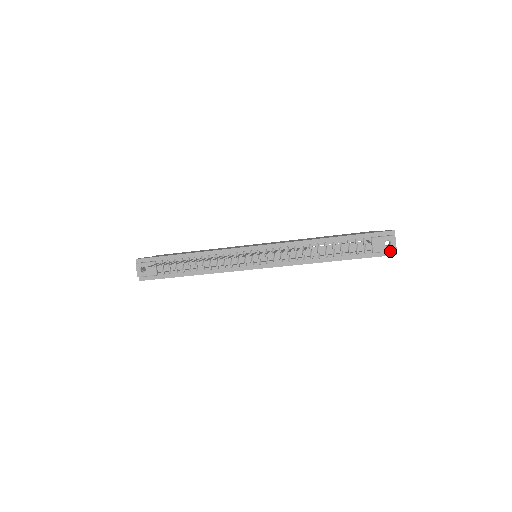
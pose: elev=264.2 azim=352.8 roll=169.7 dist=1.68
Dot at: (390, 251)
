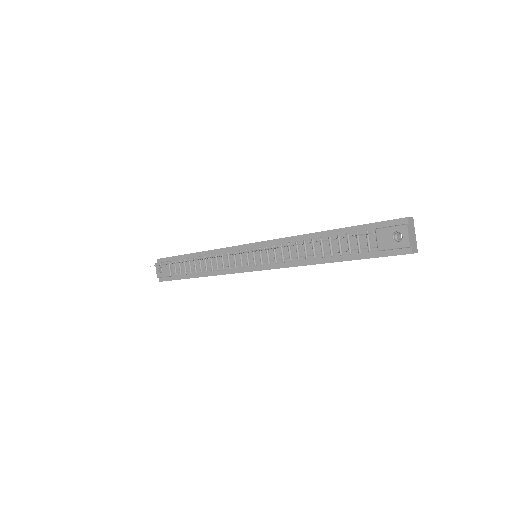
Dot at: (403, 248)
